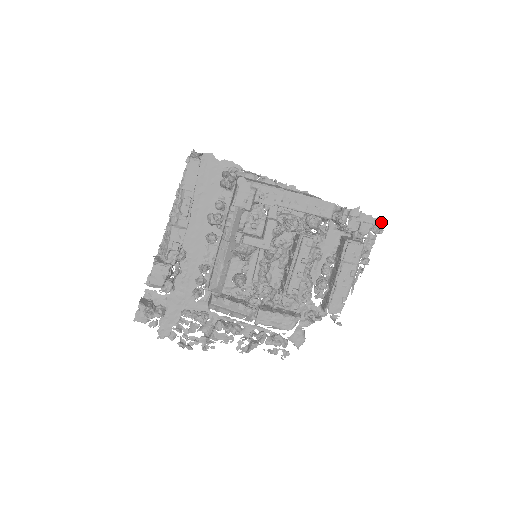
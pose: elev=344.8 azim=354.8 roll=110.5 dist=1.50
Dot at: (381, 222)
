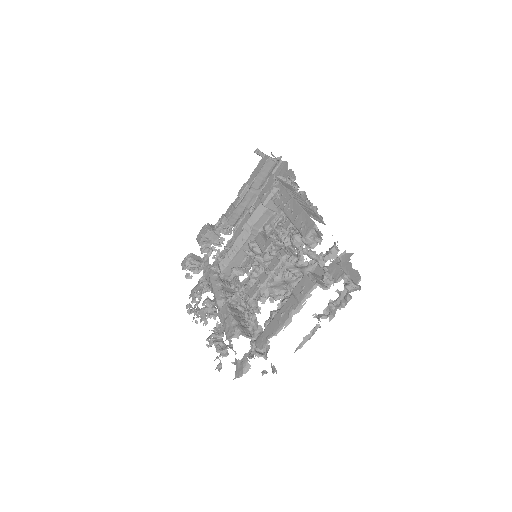
Dot at: (357, 277)
